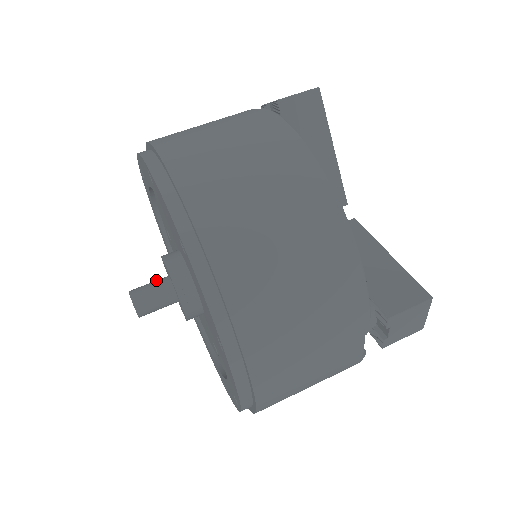
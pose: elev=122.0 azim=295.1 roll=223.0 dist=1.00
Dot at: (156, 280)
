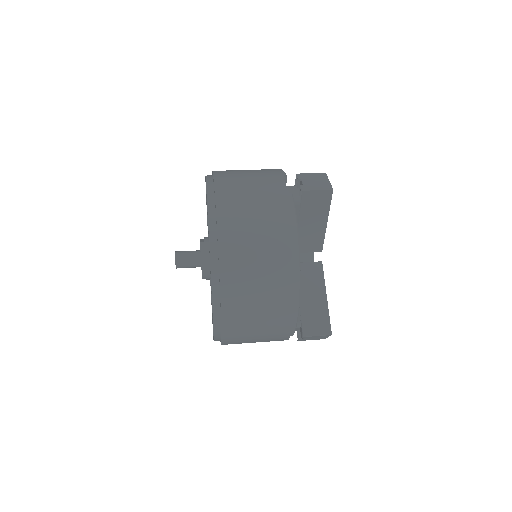
Dot at: occluded
